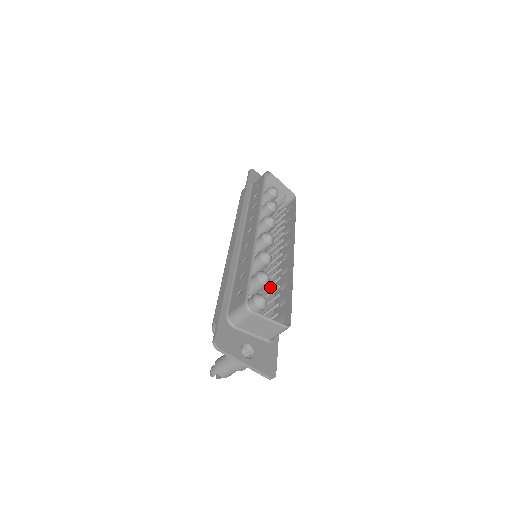
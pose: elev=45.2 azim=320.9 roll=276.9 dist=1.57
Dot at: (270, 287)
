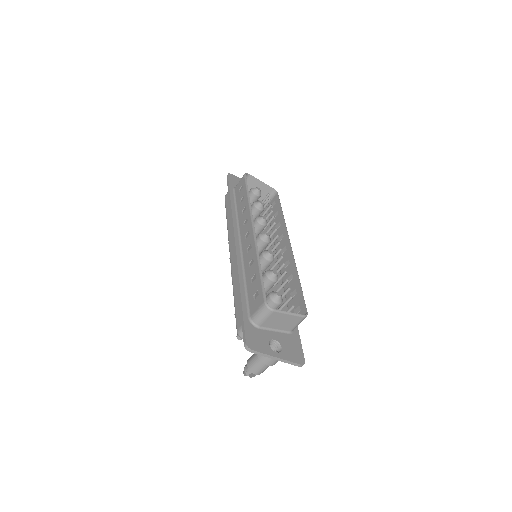
Dot at: occluded
